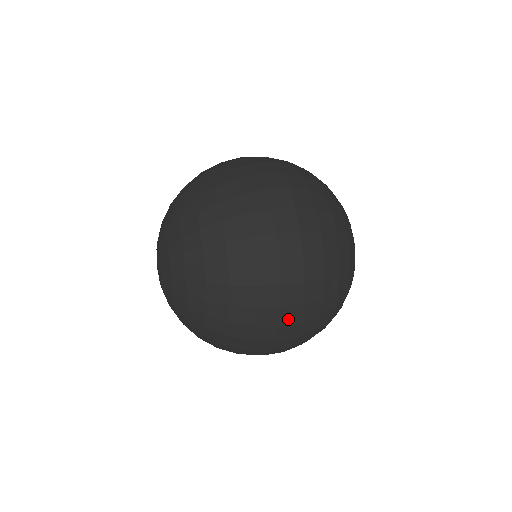
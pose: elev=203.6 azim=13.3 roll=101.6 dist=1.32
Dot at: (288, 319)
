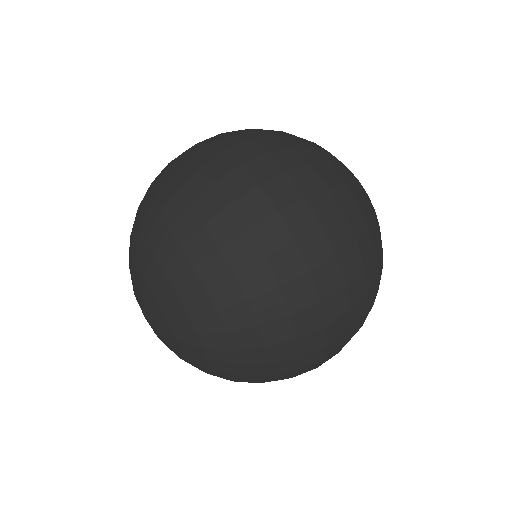
Dot at: (316, 255)
